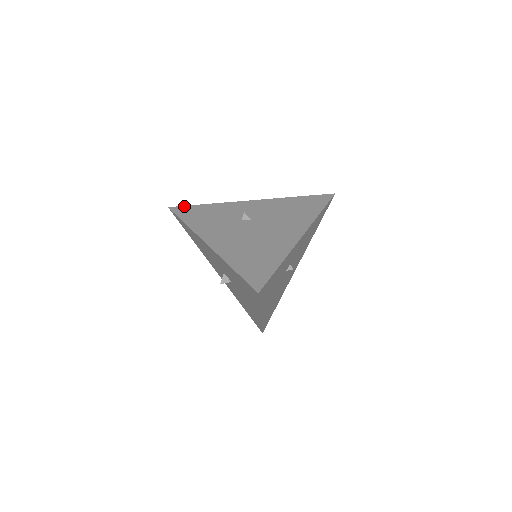
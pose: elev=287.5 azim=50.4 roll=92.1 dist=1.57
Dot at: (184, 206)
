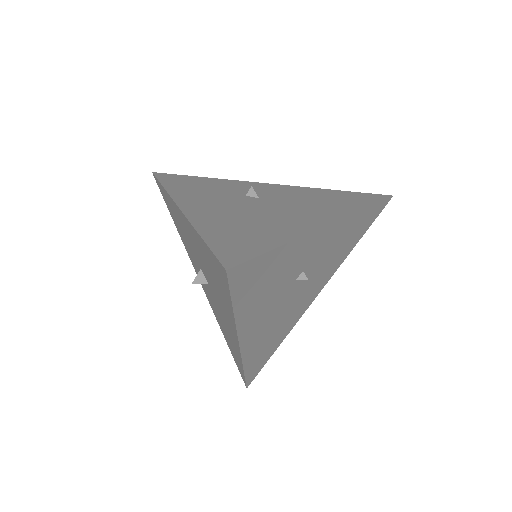
Dot at: (174, 174)
